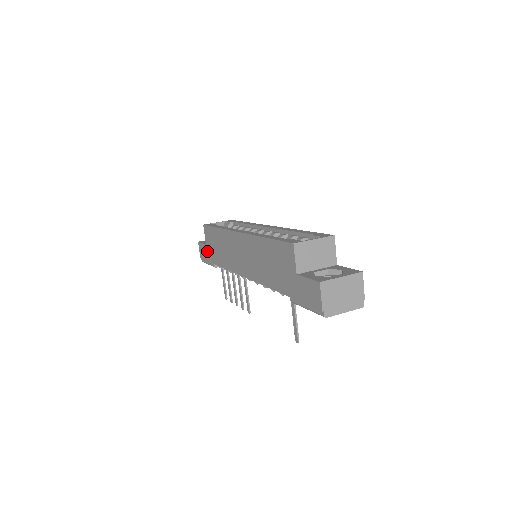
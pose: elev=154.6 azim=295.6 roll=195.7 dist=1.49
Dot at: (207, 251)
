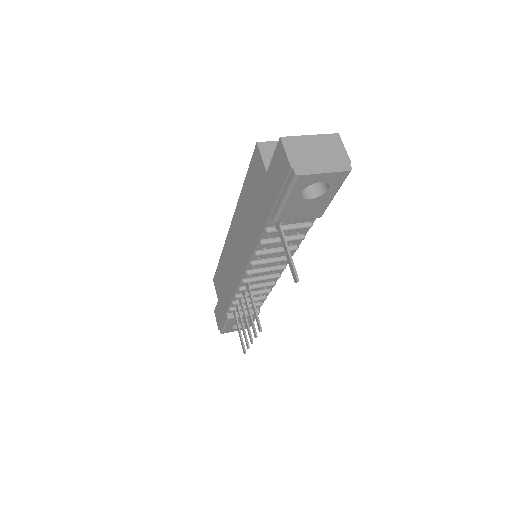
Dot at: (220, 307)
